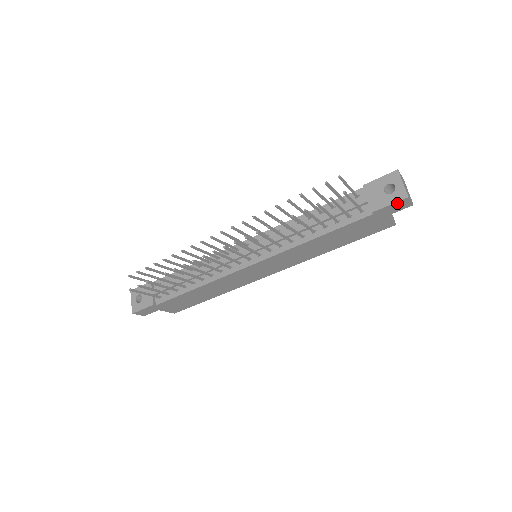
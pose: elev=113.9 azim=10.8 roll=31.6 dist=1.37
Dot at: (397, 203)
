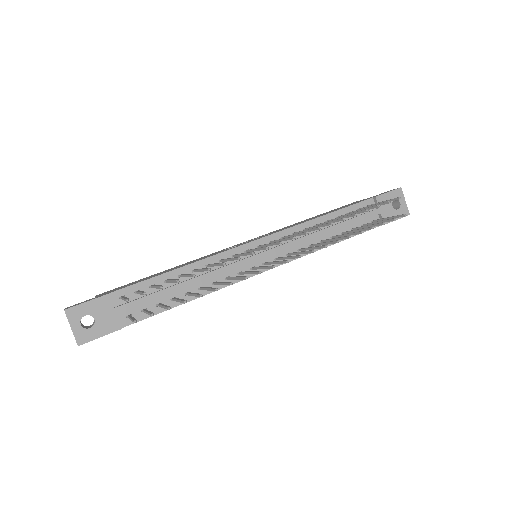
Dot at: (400, 218)
